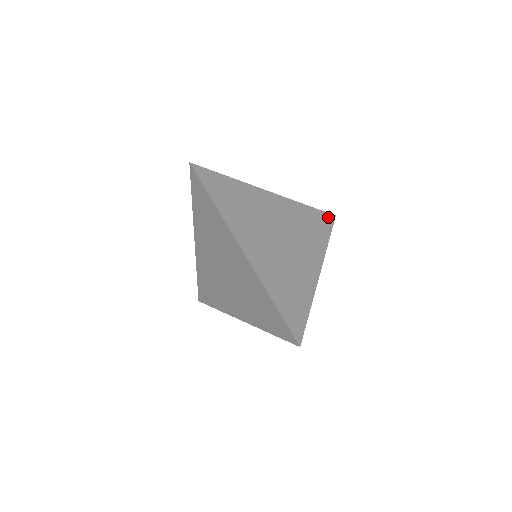
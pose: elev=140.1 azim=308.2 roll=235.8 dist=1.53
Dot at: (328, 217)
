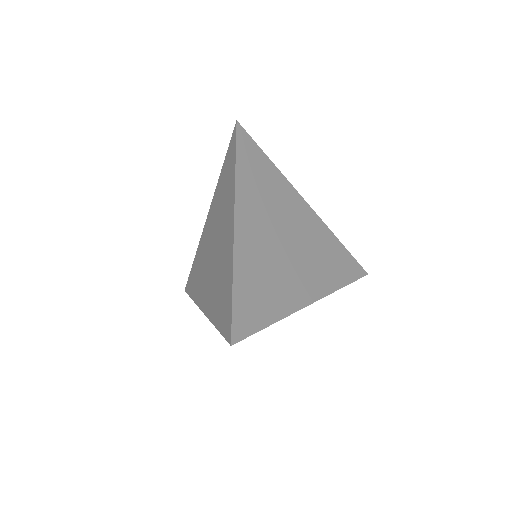
Dot at: (242, 137)
